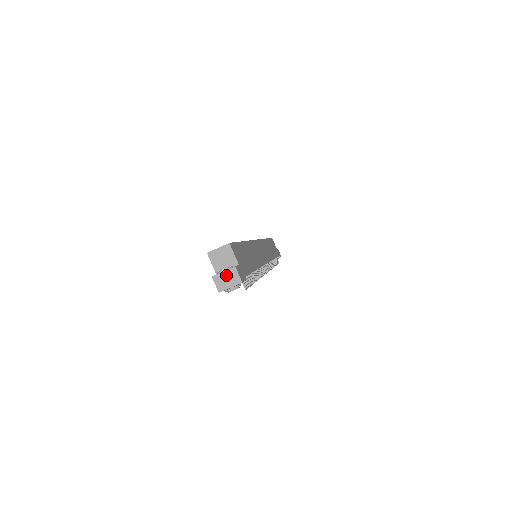
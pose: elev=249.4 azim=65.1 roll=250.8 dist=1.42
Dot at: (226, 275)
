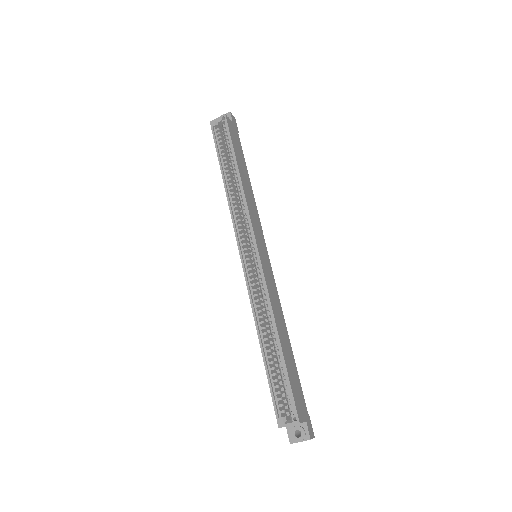
Dot at: (302, 441)
